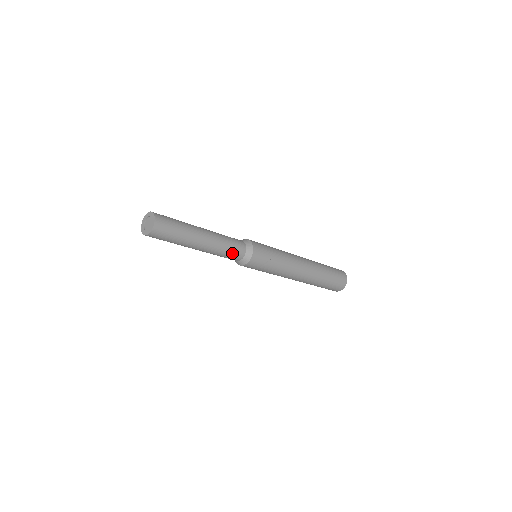
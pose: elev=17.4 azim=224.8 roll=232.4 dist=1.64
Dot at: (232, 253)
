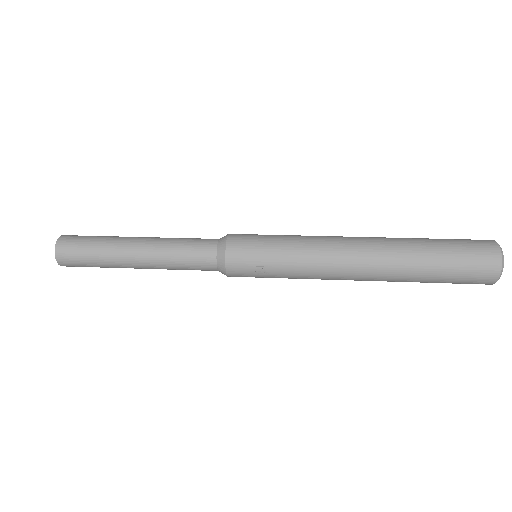
Dot at: (193, 266)
